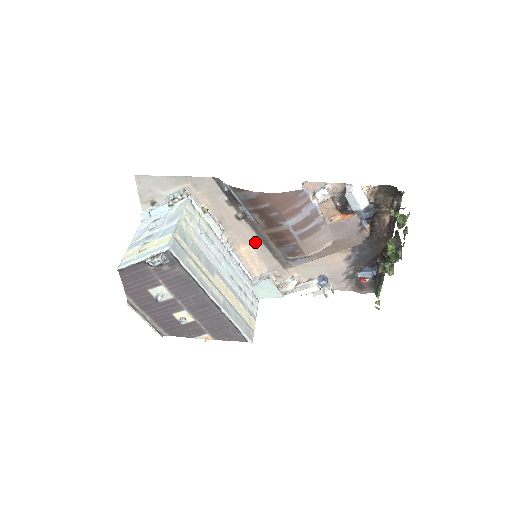
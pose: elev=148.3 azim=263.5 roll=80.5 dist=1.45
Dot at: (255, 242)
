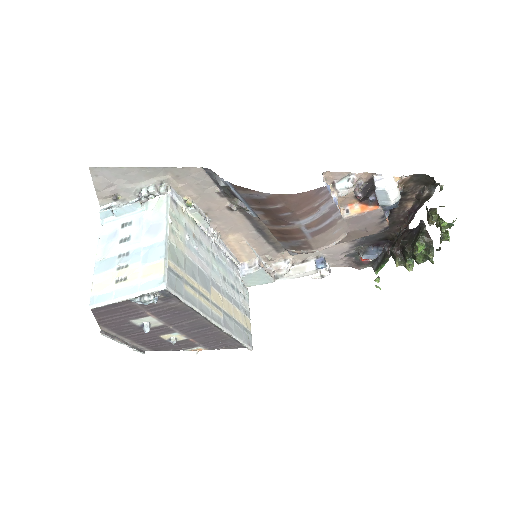
Dot at: (248, 231)
